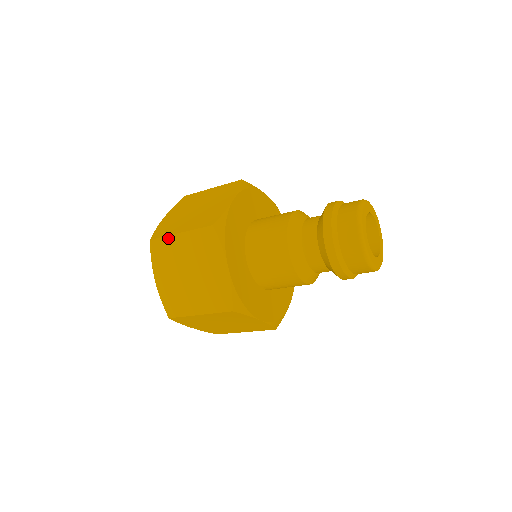
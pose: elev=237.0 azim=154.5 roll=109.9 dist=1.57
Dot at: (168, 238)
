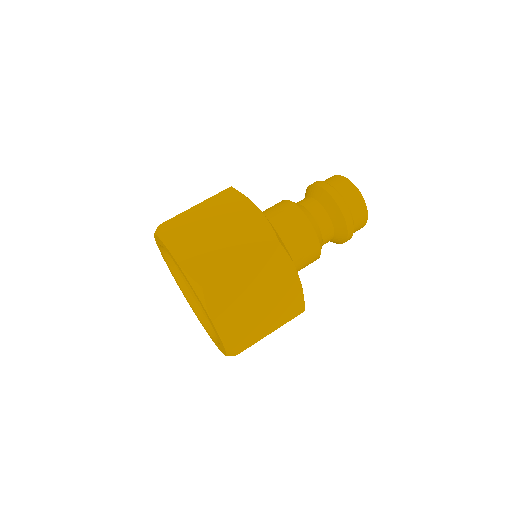
Dot at: (183, 214)
